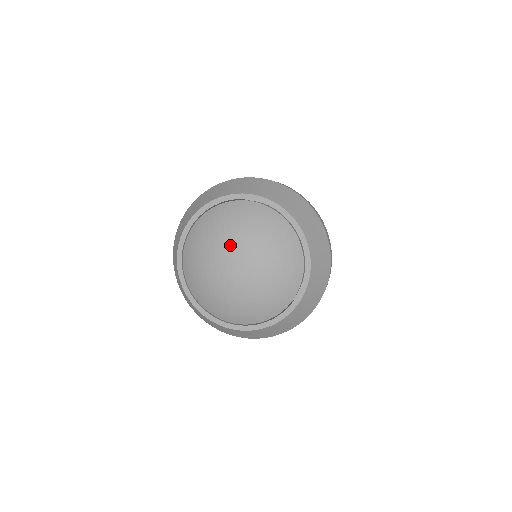
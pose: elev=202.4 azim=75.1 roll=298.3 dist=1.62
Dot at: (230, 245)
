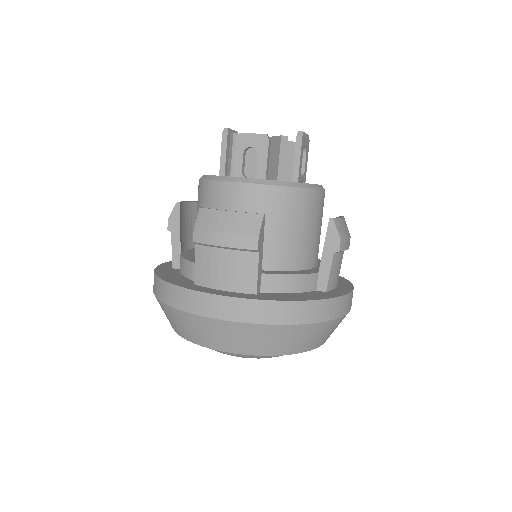
Dot at: occluded
